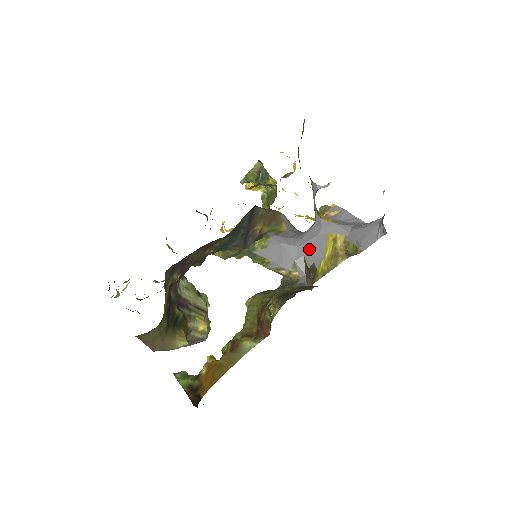
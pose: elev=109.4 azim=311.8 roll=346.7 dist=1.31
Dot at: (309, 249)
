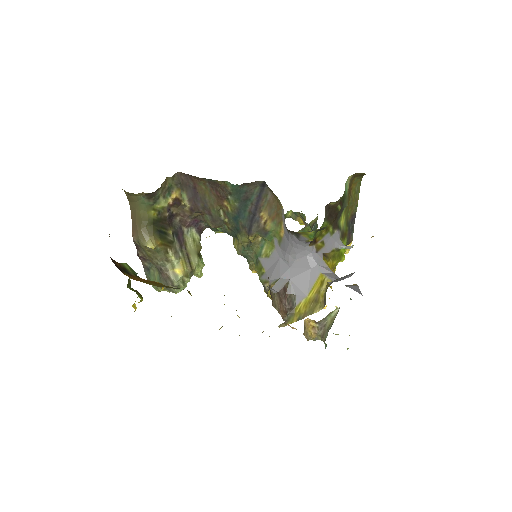
Dot at: (297, 276)
